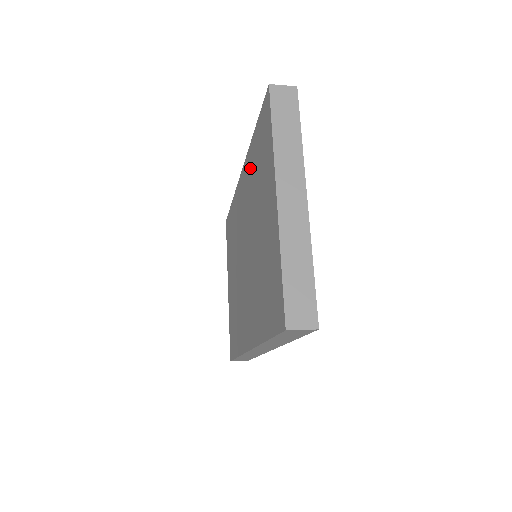
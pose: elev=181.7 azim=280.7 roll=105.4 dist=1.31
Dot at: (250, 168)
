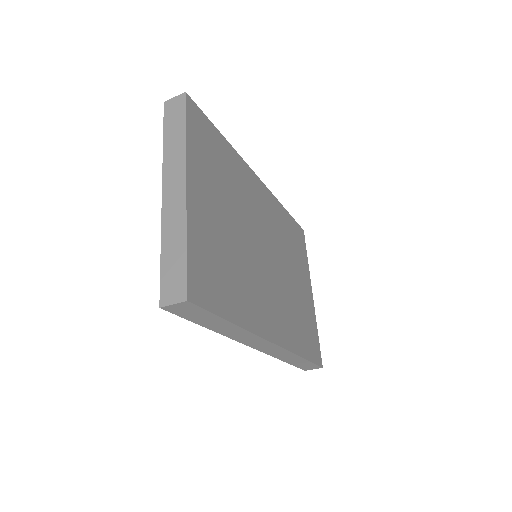
Dot at: occluded
